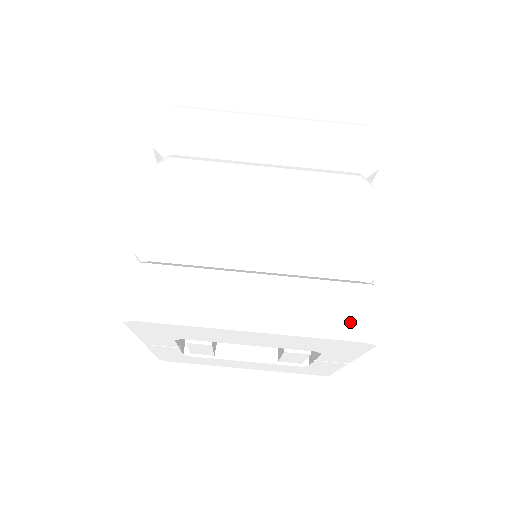
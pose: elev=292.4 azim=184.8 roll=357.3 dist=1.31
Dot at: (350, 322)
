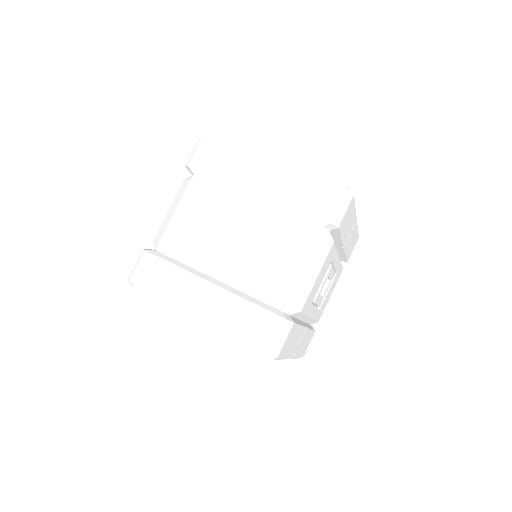
Dot at: (256, 338)
